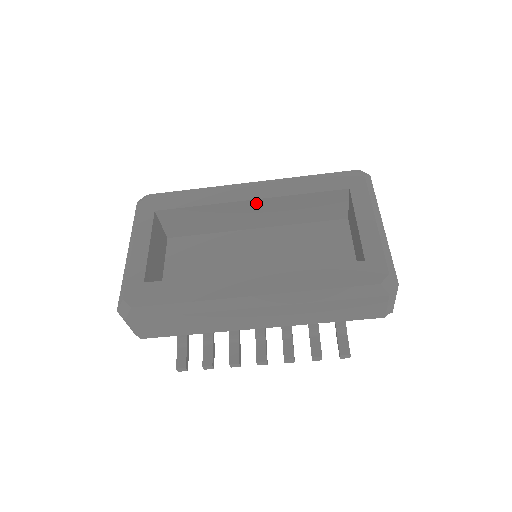
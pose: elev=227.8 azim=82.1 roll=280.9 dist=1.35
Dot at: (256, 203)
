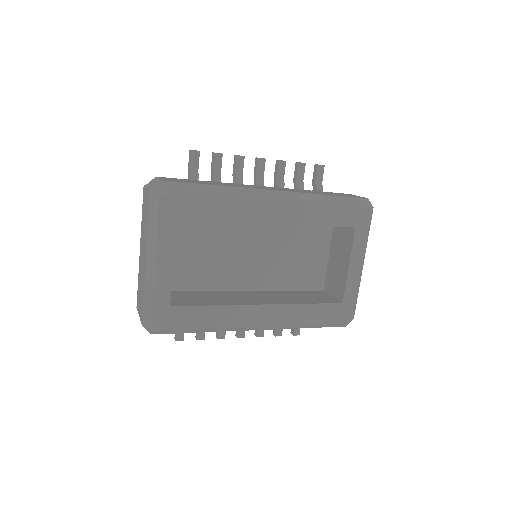
Dot at: (276, 222)
